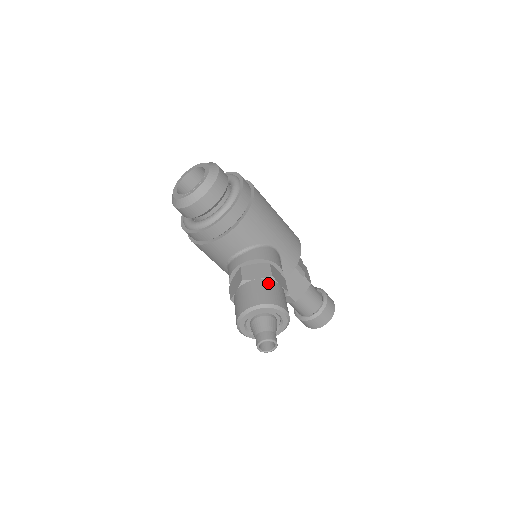
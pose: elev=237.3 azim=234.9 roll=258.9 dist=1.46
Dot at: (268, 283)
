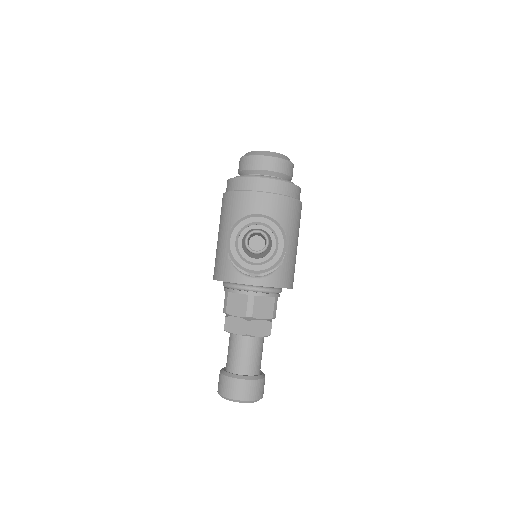
Dot at: occluded
